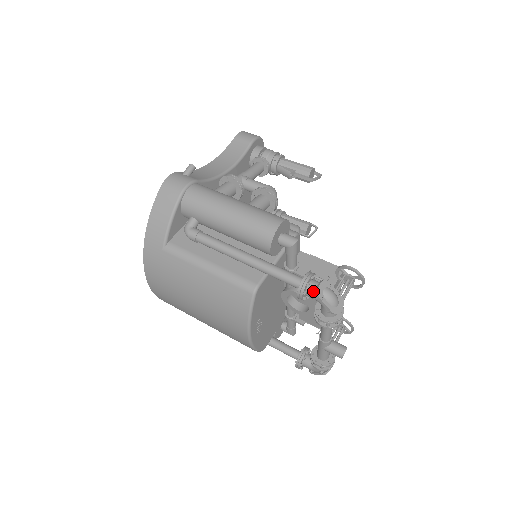
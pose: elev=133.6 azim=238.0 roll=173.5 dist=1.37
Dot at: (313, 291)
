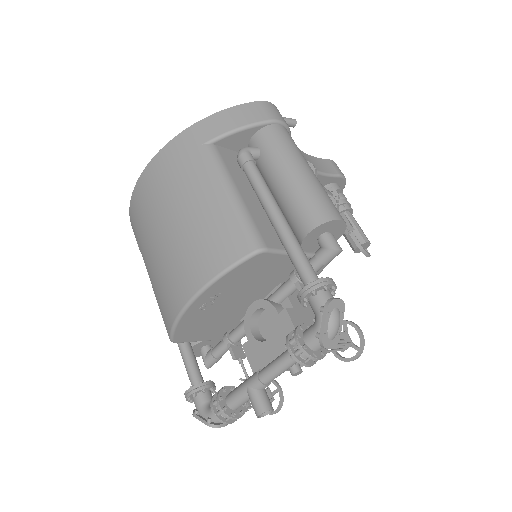
Dot at: (324, 299)
